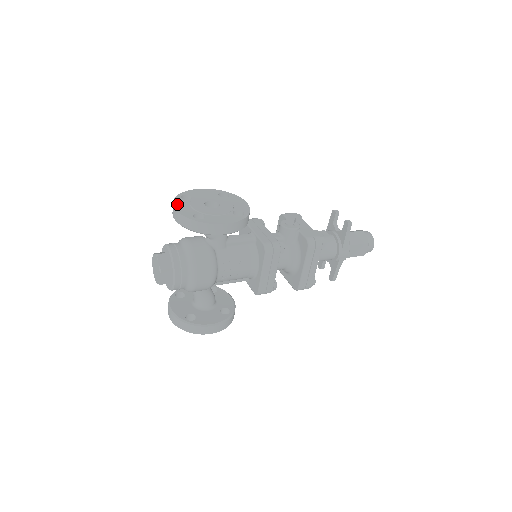
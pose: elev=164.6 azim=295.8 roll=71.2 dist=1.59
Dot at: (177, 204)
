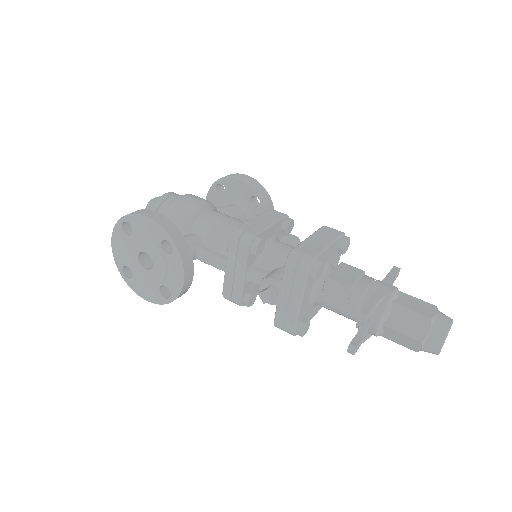
Dot at: (115, 238)
